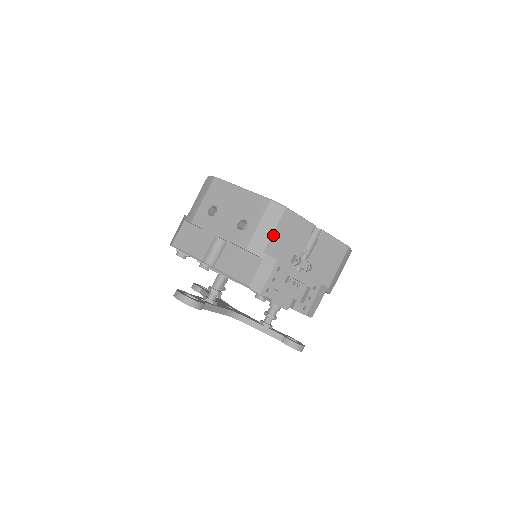
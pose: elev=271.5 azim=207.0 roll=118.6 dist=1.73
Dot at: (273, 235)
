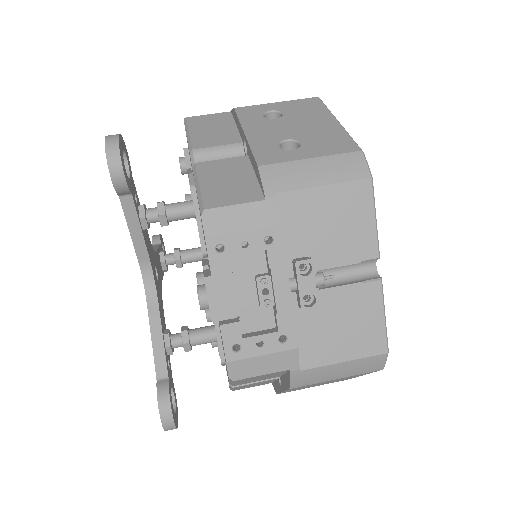
Dot at: (315, 189)
